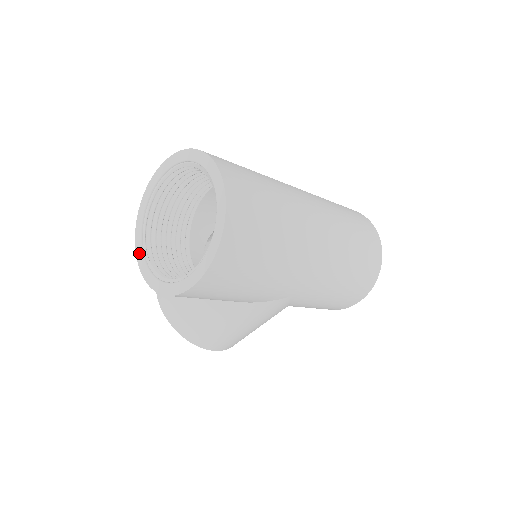
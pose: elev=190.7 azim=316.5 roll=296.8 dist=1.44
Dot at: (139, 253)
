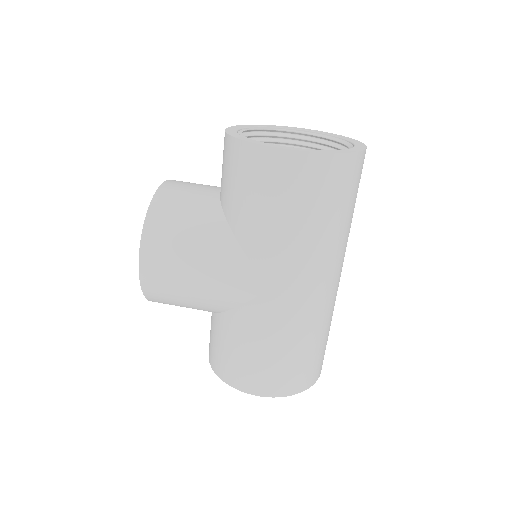
Dot at: (235, 127)
